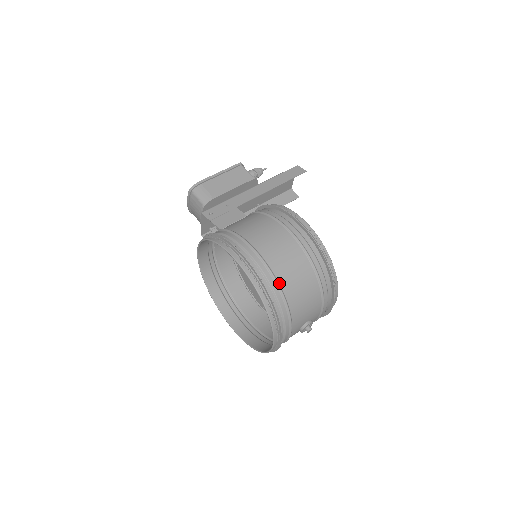
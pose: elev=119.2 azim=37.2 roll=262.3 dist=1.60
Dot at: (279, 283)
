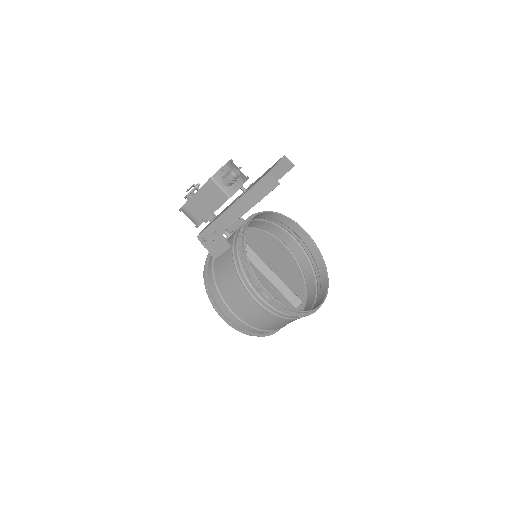
Dot at: (258, 329)
